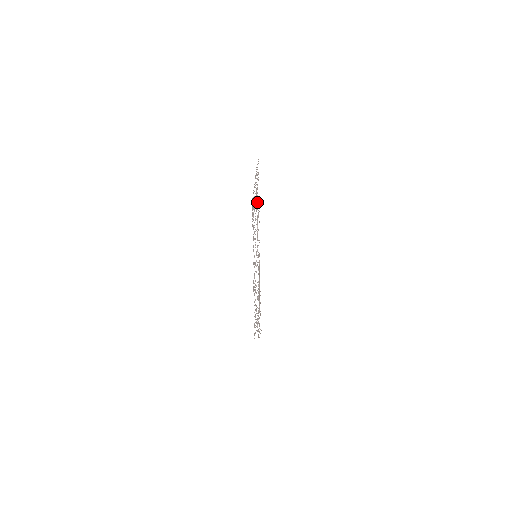
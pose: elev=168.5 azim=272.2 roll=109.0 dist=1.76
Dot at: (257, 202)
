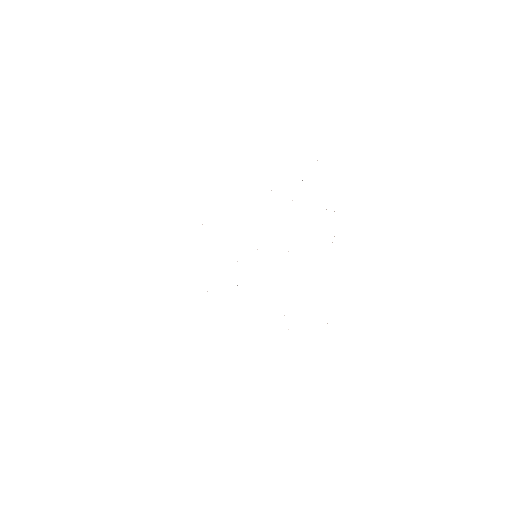
Dot at: occluded
